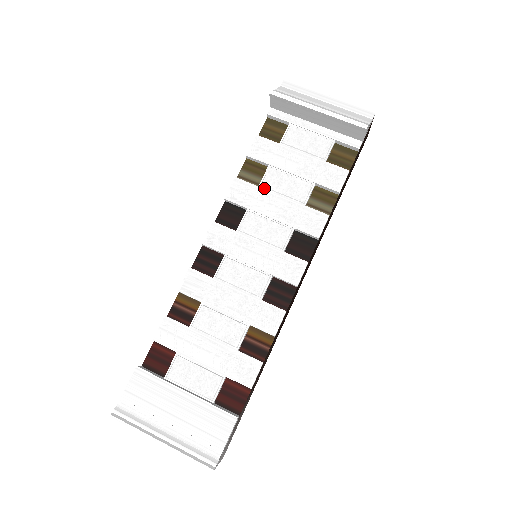
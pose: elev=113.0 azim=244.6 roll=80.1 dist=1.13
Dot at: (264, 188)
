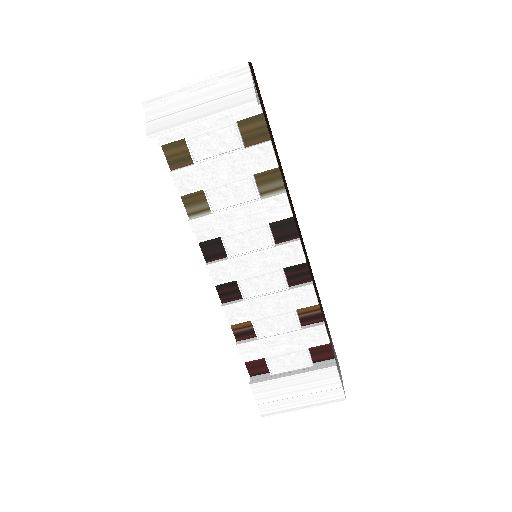
Dot at: (217, 211)
